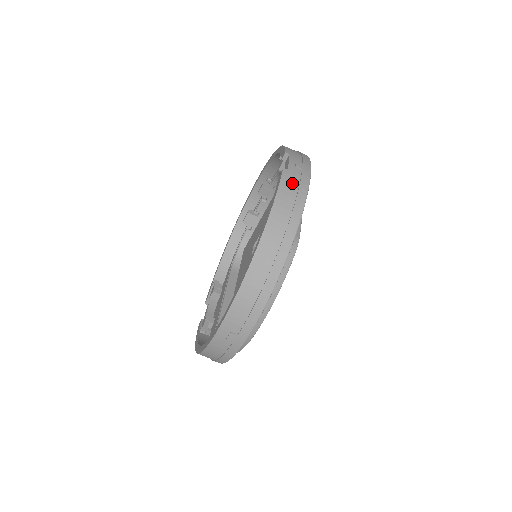
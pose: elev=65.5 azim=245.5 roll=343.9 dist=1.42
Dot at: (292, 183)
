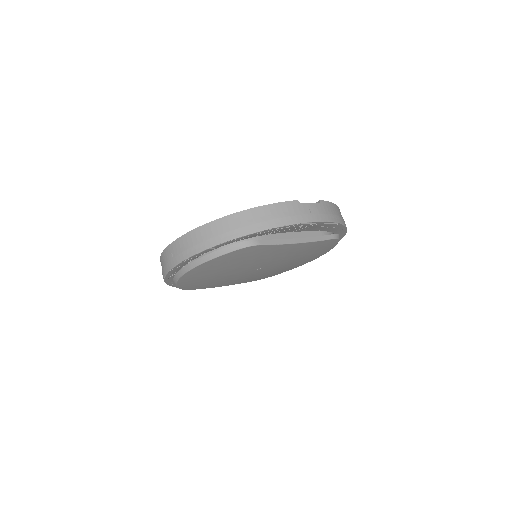
Dot at: (291, 210)
